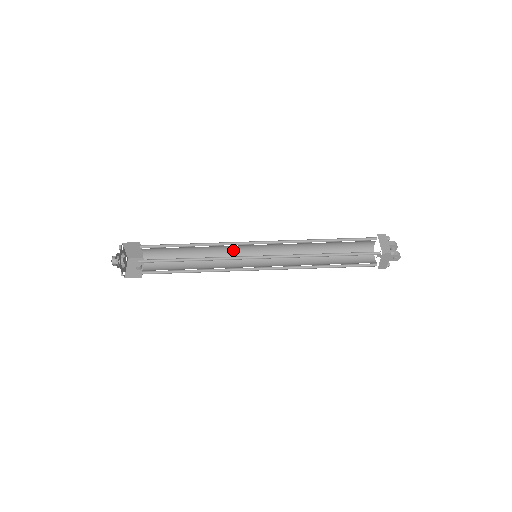
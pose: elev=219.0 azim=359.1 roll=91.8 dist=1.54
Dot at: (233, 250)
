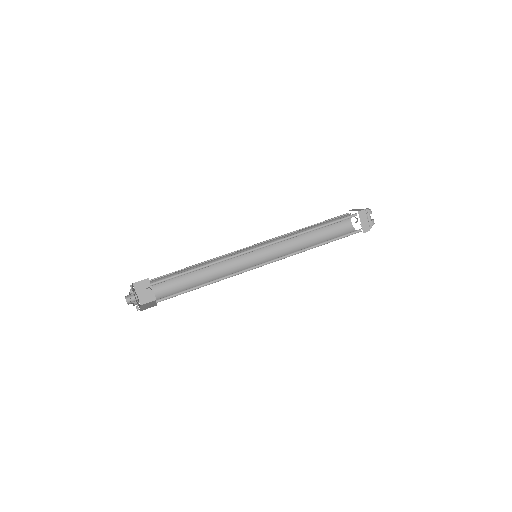
Dot at: (232, 253)
